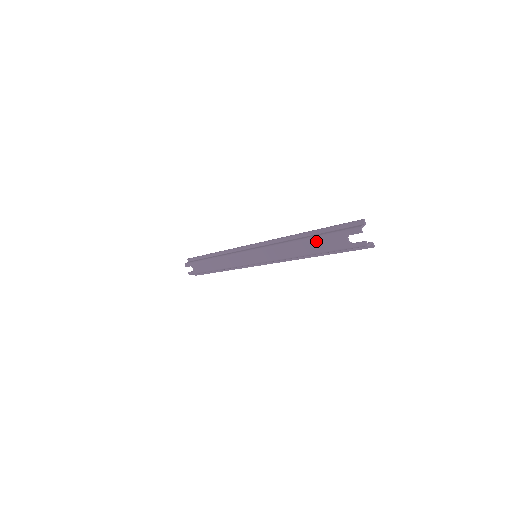
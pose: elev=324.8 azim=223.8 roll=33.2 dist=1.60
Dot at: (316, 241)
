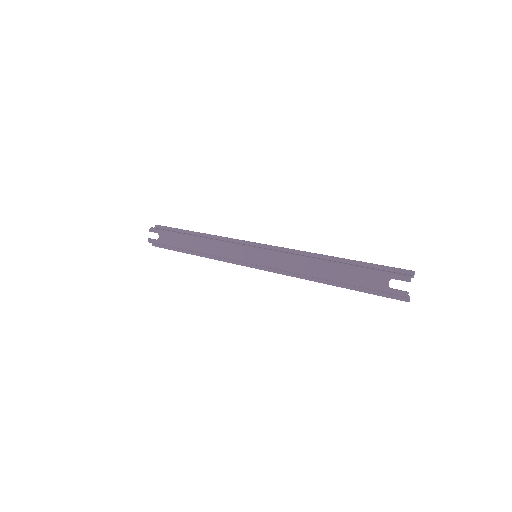
Dot at: (348, 269)
